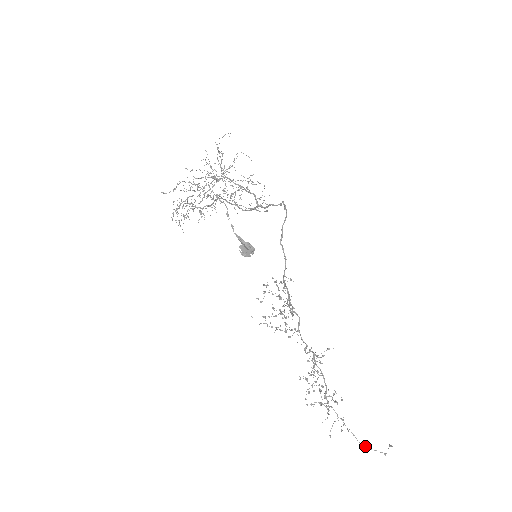
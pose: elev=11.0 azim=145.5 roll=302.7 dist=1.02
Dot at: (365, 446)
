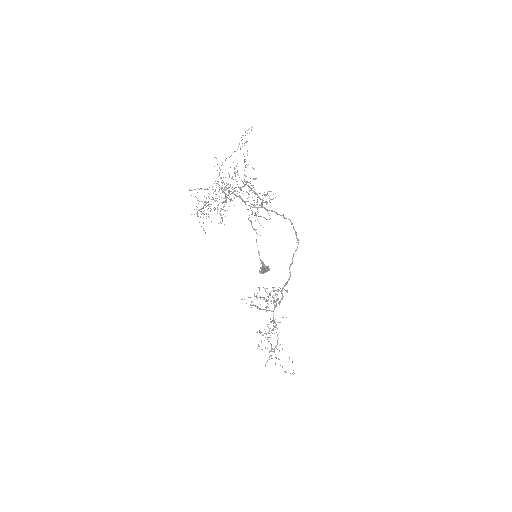
Dot at: (286, 372)
